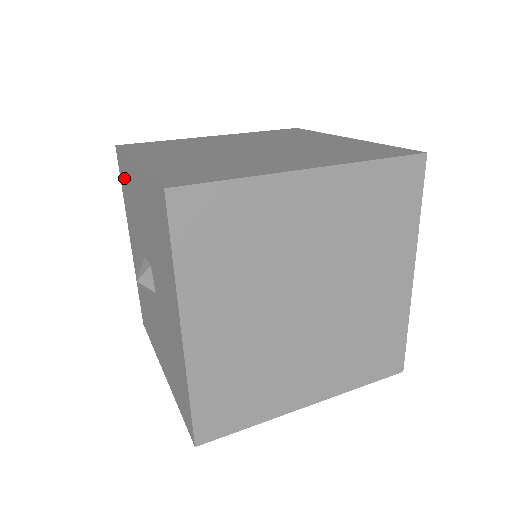
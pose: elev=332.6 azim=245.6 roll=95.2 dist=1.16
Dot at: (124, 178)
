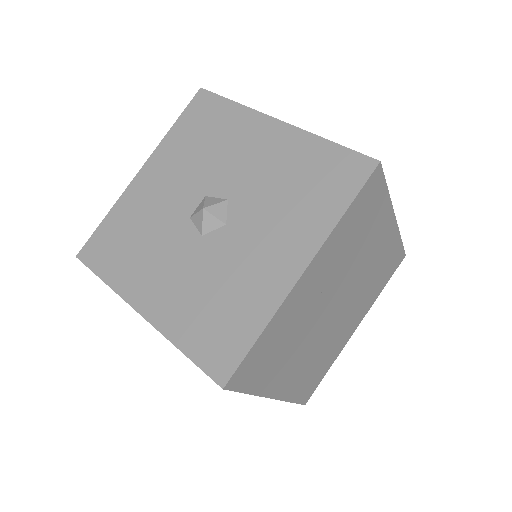
Dot at: (110, 243)
